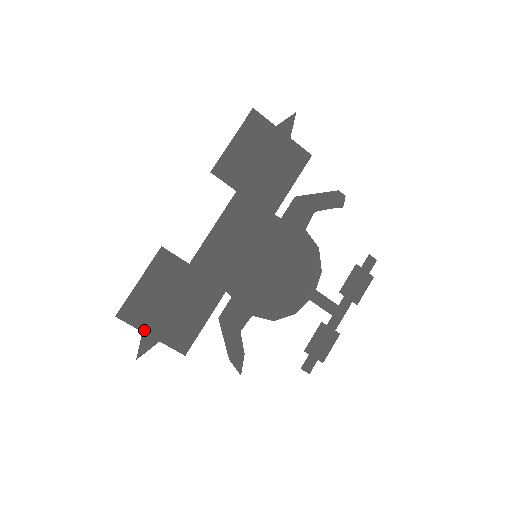
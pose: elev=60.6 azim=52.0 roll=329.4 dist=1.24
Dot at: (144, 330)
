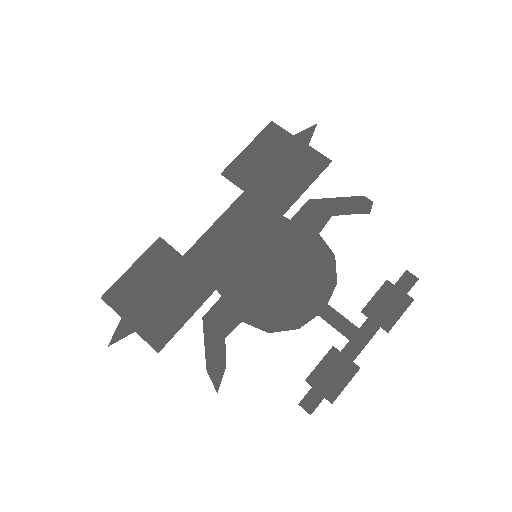
Dot at: (123, 316)
